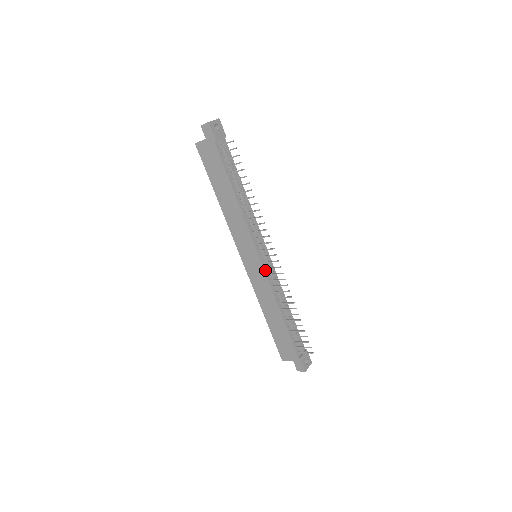
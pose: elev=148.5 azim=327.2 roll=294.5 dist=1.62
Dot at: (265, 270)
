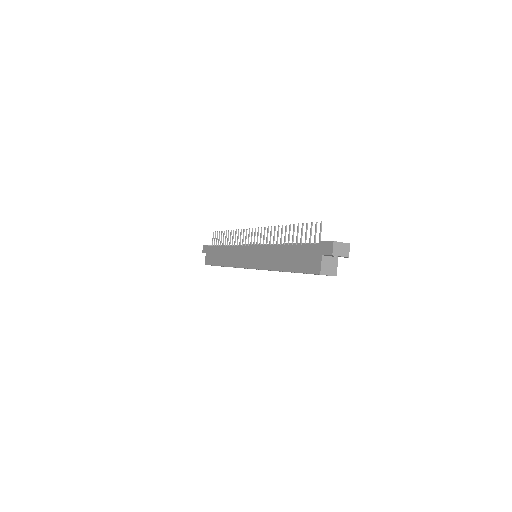
Dot at: (258, 246)
